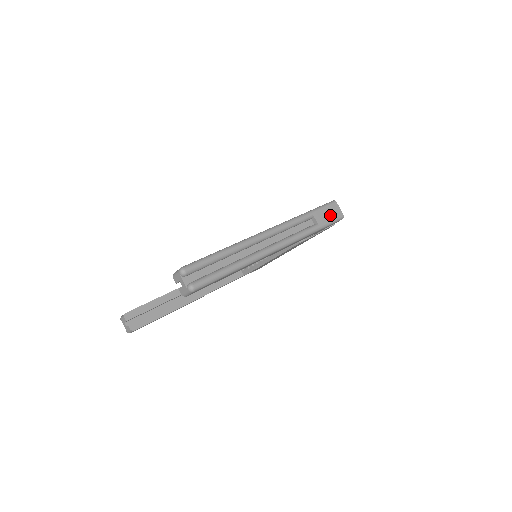
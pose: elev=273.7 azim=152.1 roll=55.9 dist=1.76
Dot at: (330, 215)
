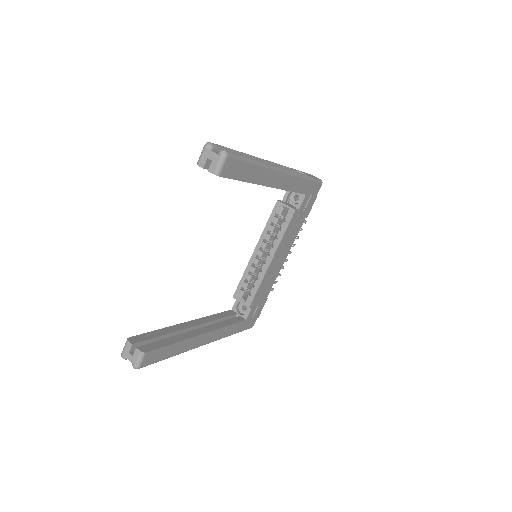
Dot at: occluded
